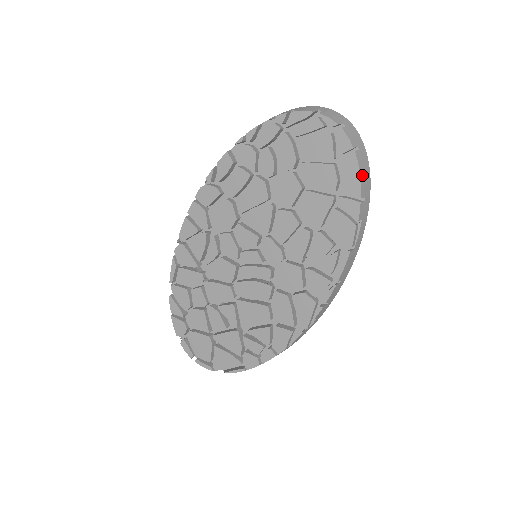
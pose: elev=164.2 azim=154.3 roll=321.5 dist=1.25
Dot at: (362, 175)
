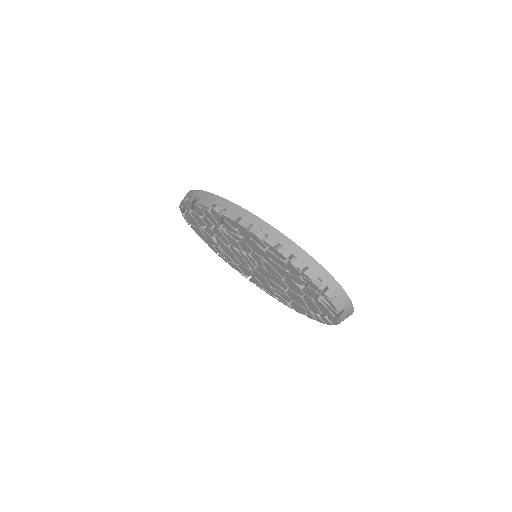
Dot at: occluded
